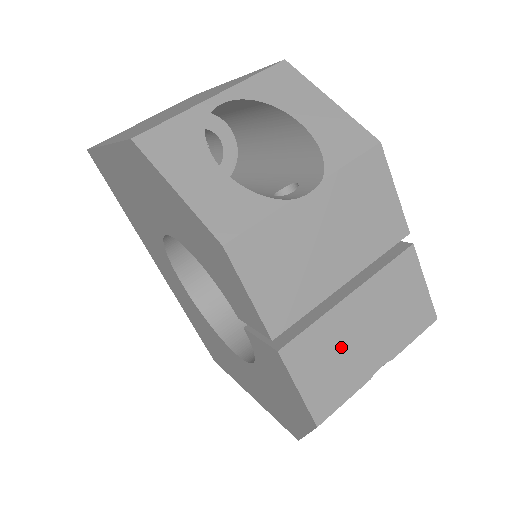
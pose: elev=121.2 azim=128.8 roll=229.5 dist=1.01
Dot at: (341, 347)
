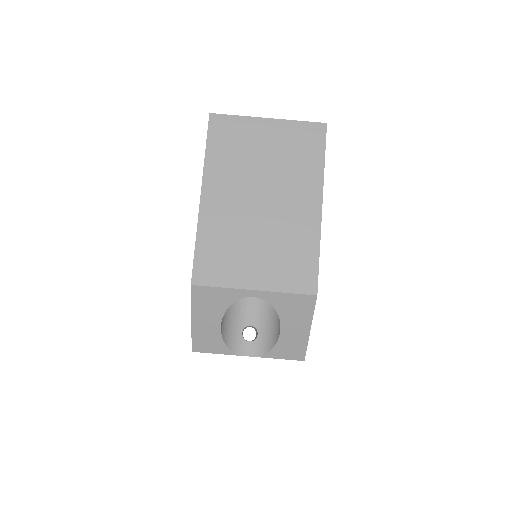
Dot at: occluded
